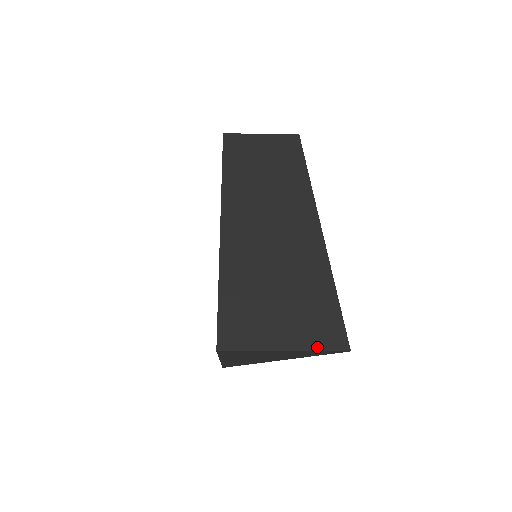
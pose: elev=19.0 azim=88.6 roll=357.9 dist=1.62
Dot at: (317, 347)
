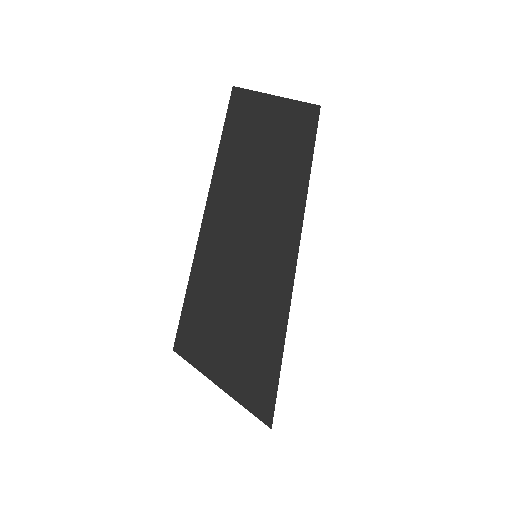
Dot at: (244, 403)
